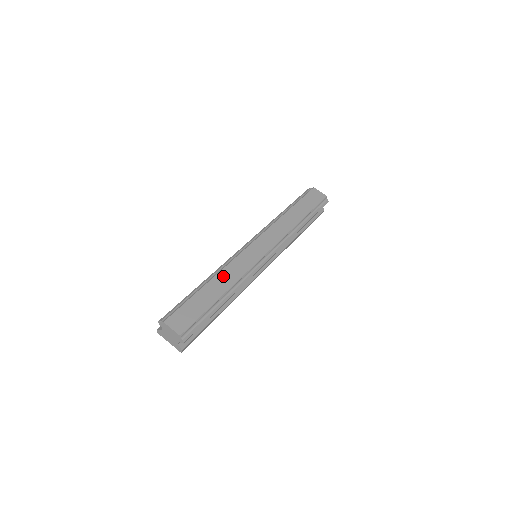
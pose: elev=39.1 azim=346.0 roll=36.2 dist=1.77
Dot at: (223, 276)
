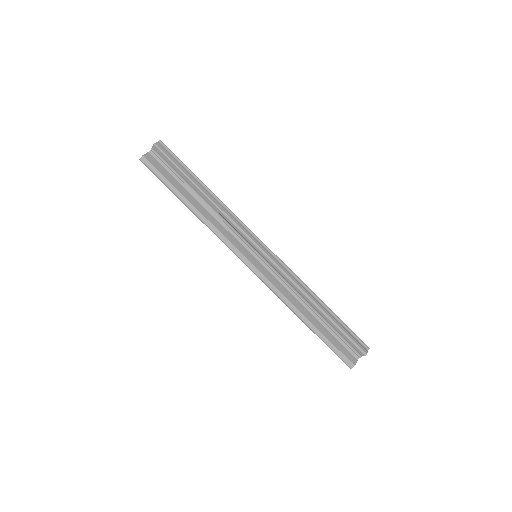
Dot at: occluded
